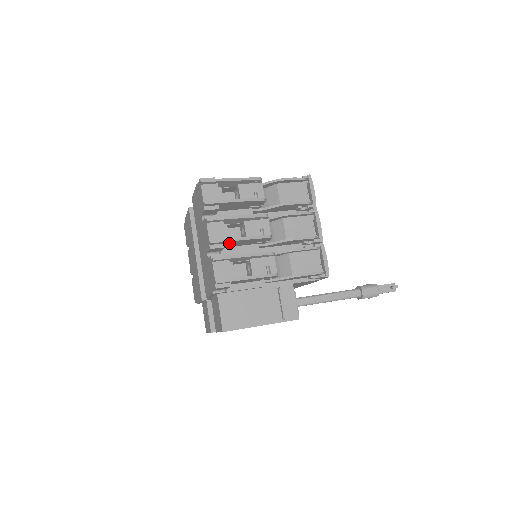
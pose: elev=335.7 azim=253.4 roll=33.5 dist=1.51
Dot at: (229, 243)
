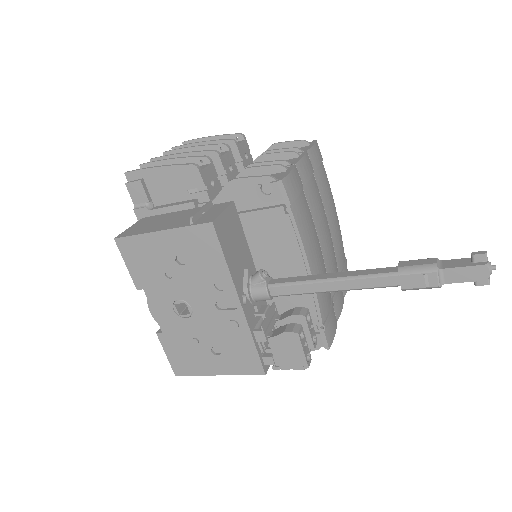
Dot at: occluded
